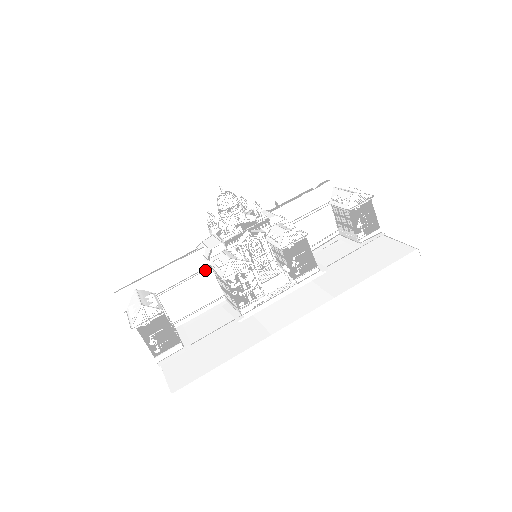
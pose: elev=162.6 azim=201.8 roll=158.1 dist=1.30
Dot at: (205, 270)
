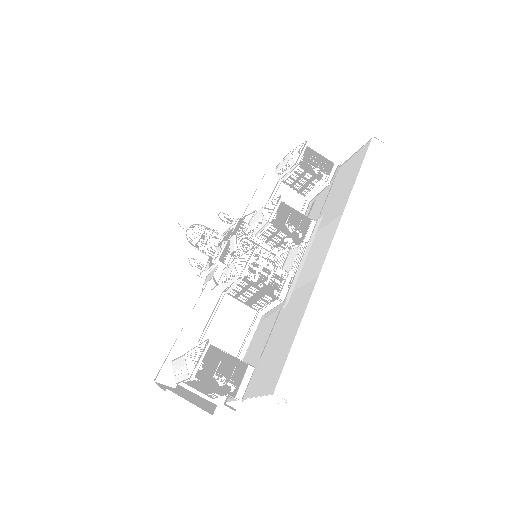
Dot at: (222, 299)
